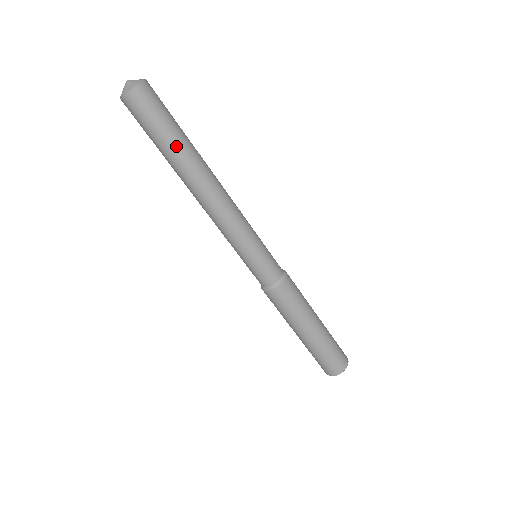
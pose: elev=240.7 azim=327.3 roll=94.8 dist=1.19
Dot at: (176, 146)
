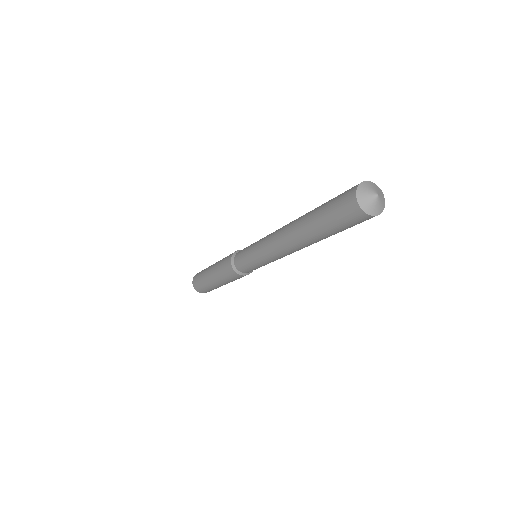
Dot at: (322, 234)
